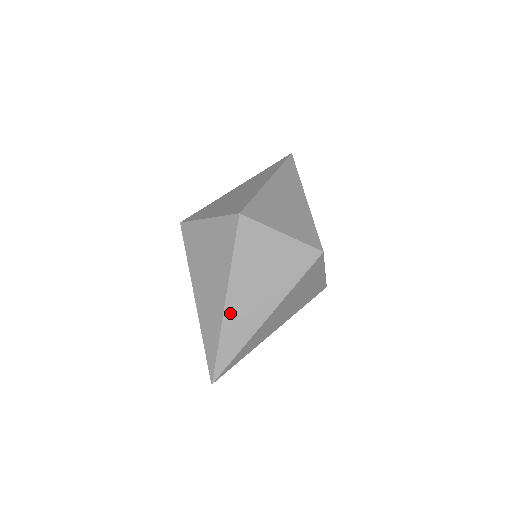
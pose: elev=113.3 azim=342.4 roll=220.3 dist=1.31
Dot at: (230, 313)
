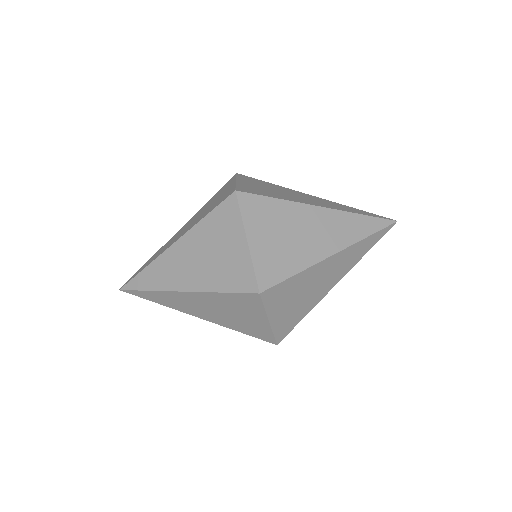
Dot at: (167, 257)
